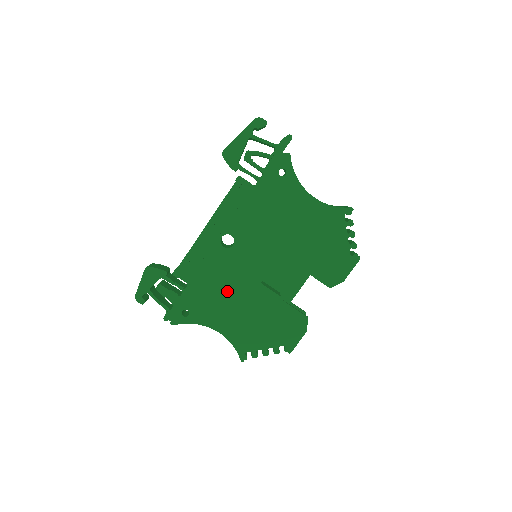
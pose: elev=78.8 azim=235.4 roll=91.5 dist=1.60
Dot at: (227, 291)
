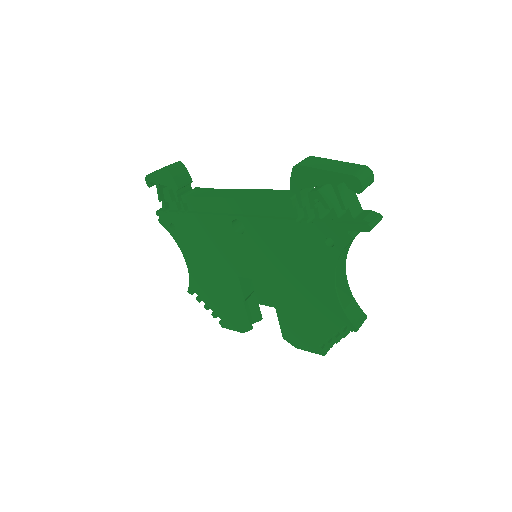
Dot at: (211, 251)
